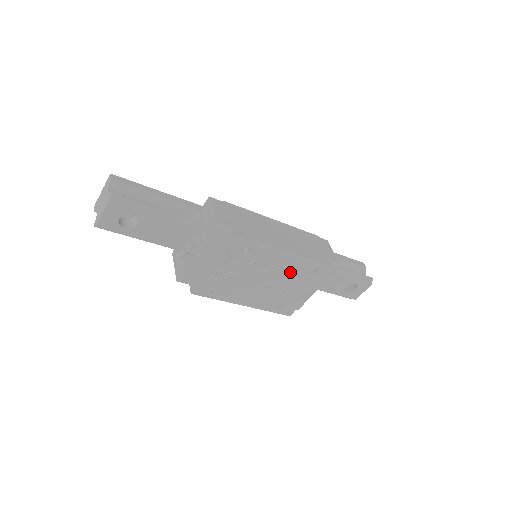
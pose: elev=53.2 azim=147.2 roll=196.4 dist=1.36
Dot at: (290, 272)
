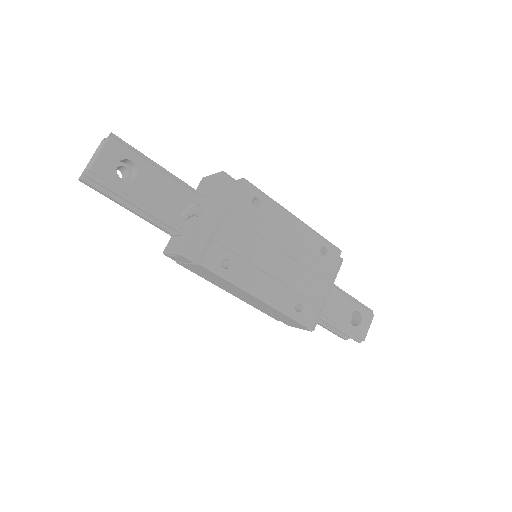
Dot at: (301, 246)
